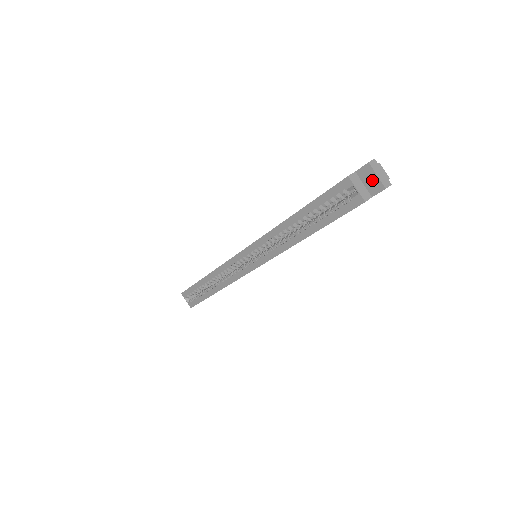
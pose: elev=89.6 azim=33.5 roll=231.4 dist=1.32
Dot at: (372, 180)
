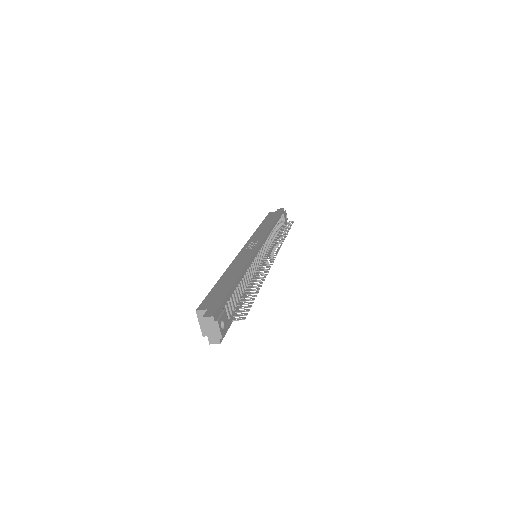
Dot at: occluded
